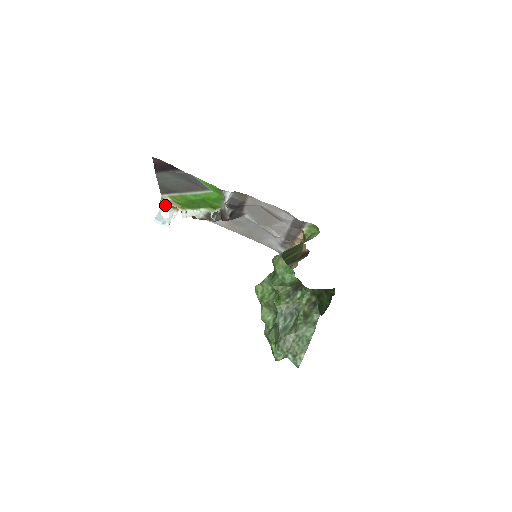
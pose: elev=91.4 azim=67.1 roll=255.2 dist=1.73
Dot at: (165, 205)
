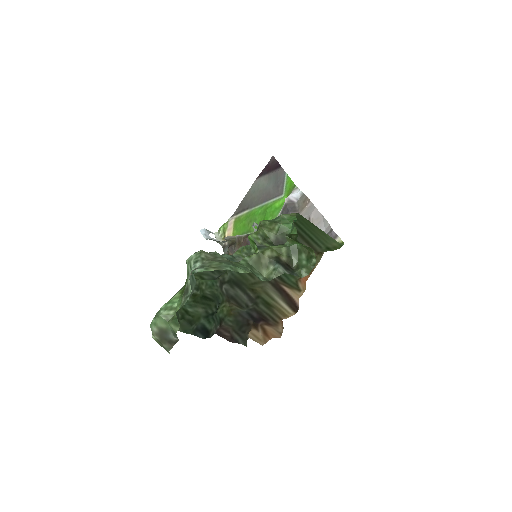
Dot at: (221, 231)
